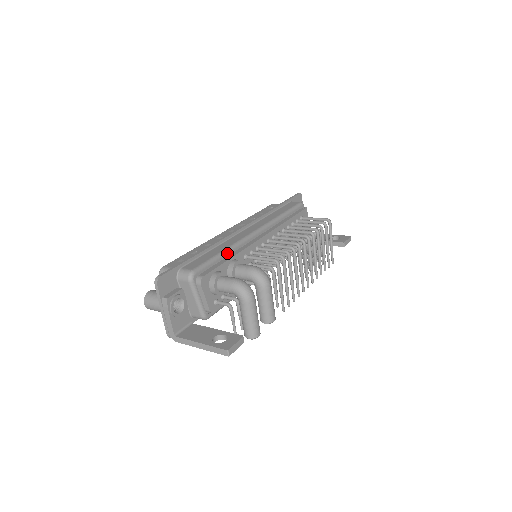
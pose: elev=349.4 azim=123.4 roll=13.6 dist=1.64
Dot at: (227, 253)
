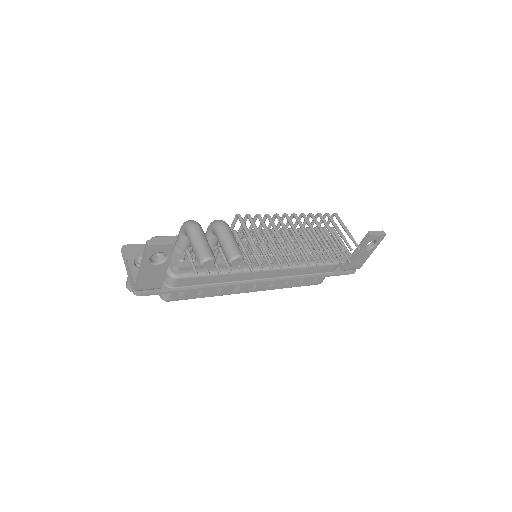
Dot at: occluded
